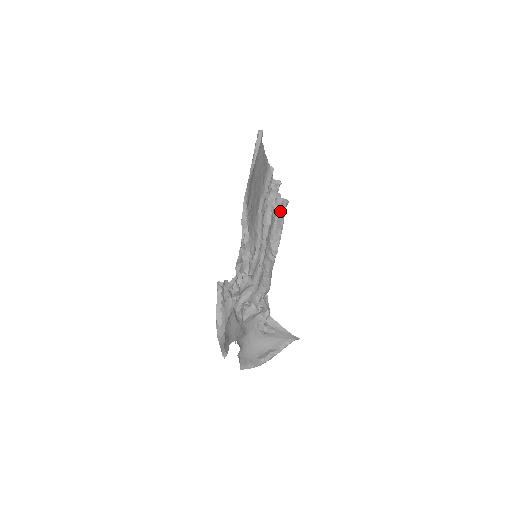
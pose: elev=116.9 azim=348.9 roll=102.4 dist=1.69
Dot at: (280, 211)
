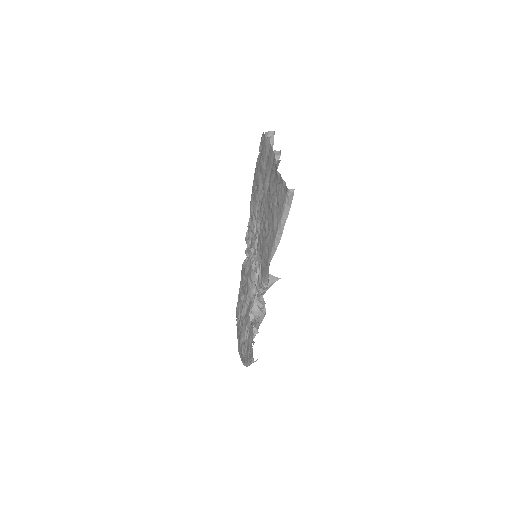
Dot at: occluded
